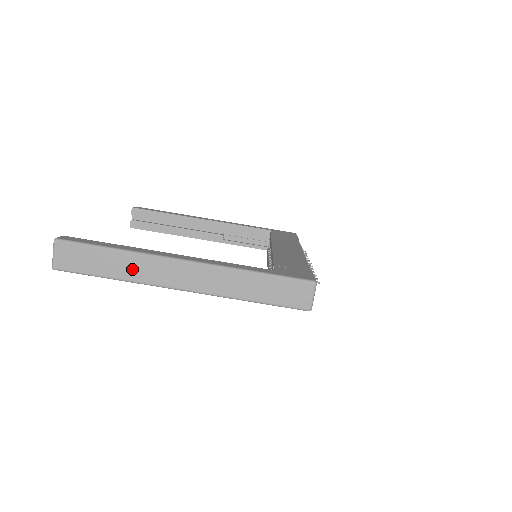
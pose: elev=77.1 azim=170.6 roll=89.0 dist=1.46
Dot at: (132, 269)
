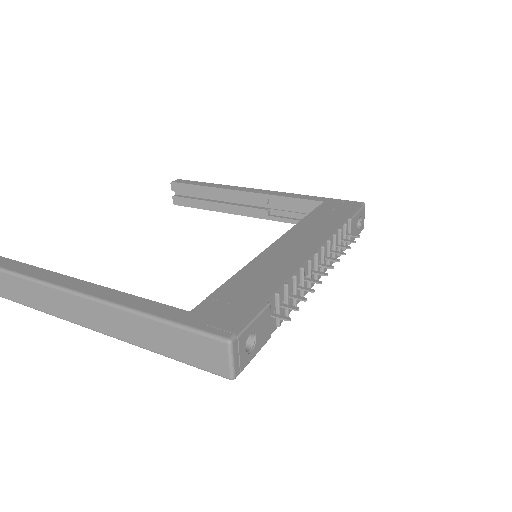
Dot at: (42, 300)
